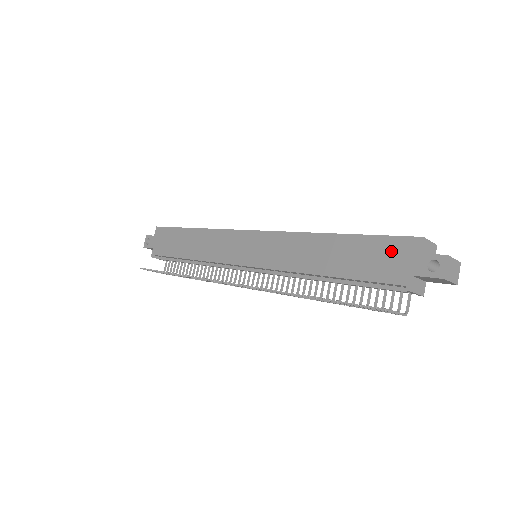
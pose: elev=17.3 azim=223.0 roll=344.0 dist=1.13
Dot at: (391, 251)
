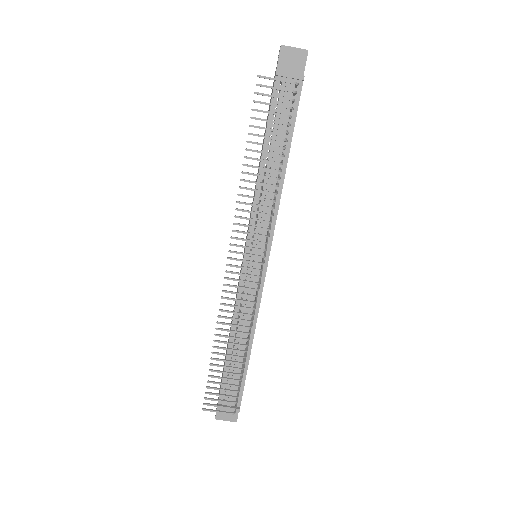
Dot at: occluded
